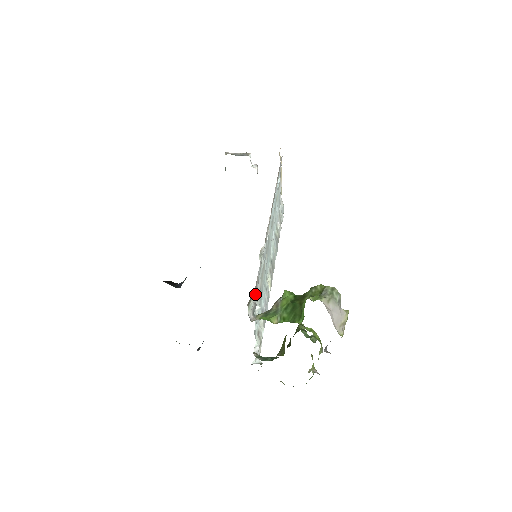
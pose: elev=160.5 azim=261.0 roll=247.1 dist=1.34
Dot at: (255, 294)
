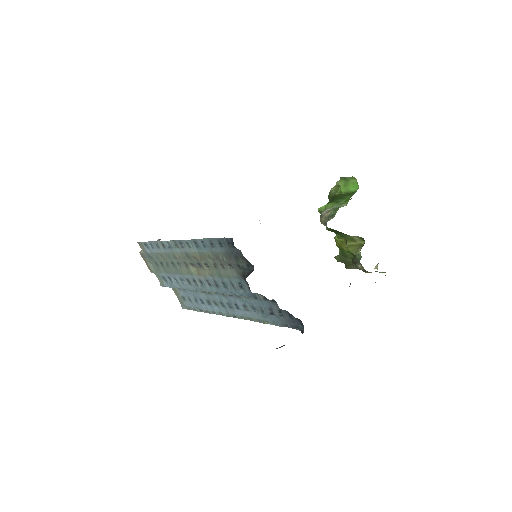
Dot at: occluded
